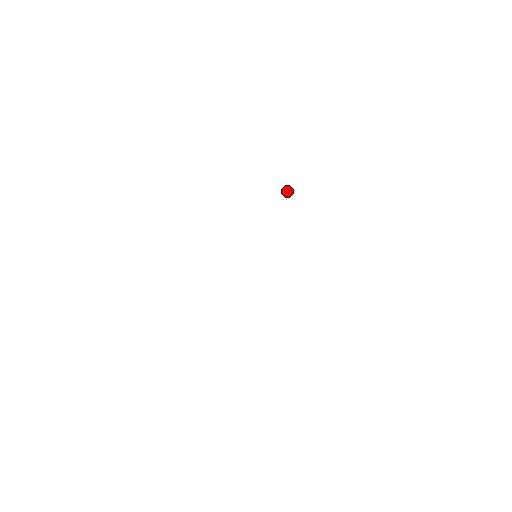
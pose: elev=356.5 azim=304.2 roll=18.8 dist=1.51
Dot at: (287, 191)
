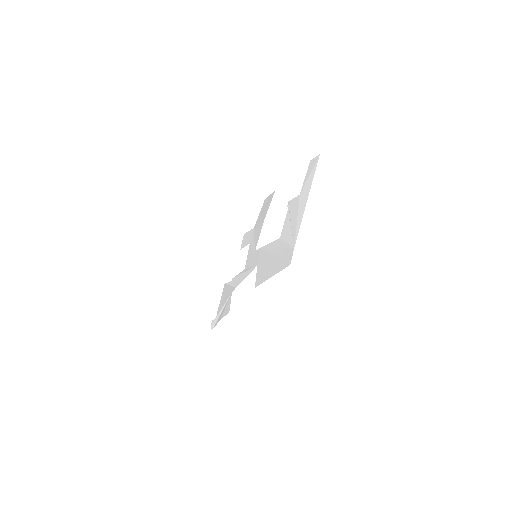
Dot at: (222, 317)
